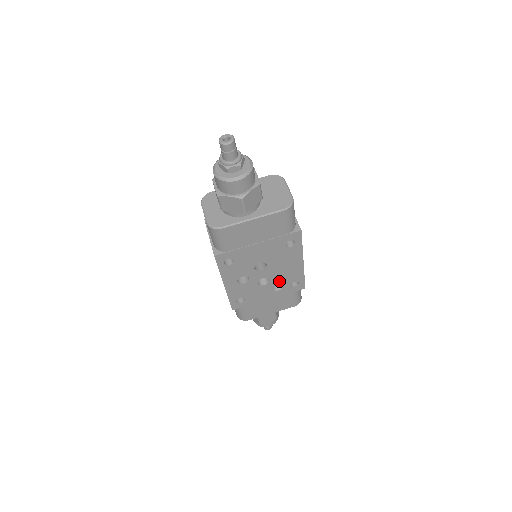
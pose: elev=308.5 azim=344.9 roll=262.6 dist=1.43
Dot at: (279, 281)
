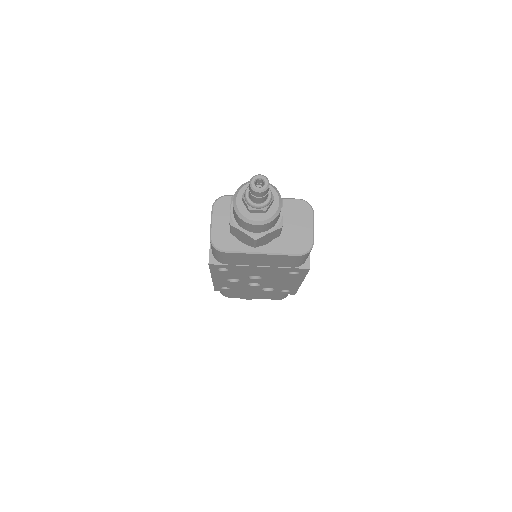
Dot at: (270, 287)
